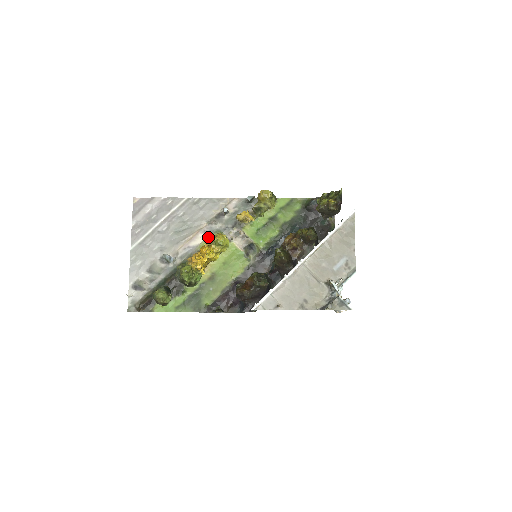
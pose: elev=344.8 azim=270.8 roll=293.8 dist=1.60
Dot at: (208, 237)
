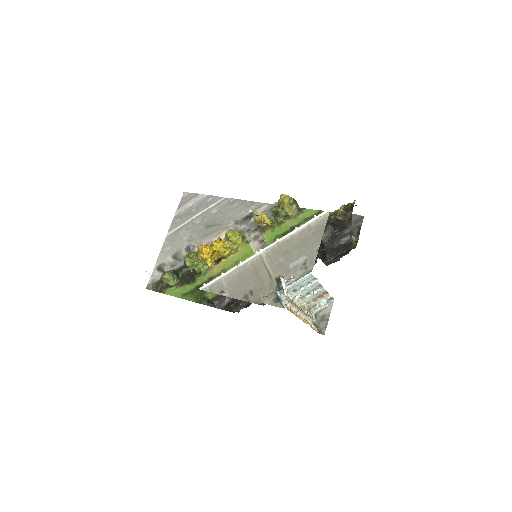
Dot at: occluded
